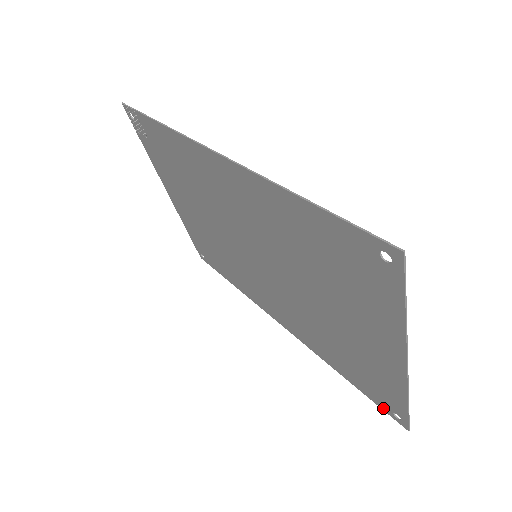
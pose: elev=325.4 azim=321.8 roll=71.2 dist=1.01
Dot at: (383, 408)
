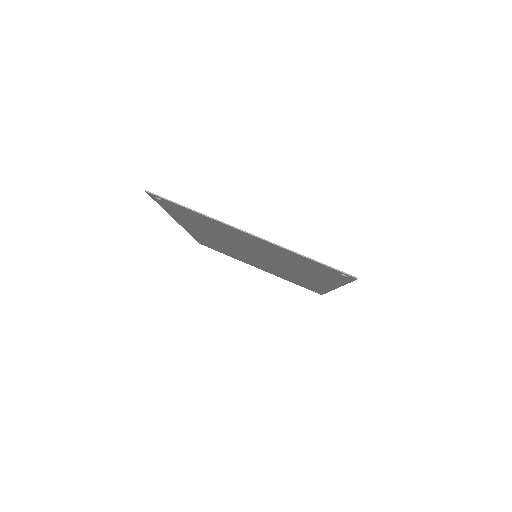
Dot at: (349, 280)
